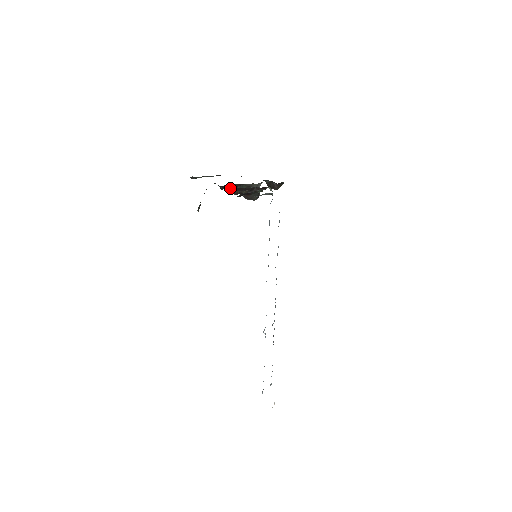
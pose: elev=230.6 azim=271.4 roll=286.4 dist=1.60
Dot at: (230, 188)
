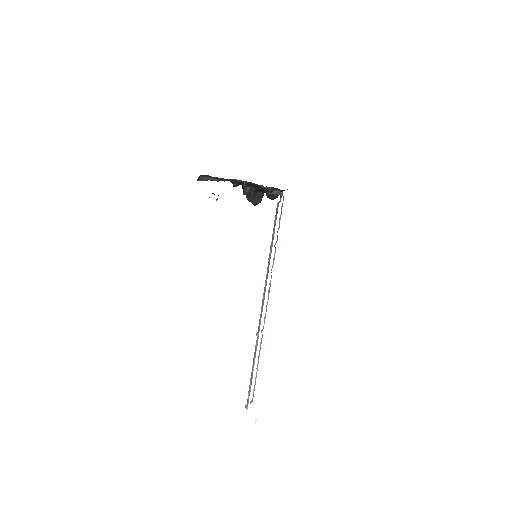
Dot at: (248, 182)
